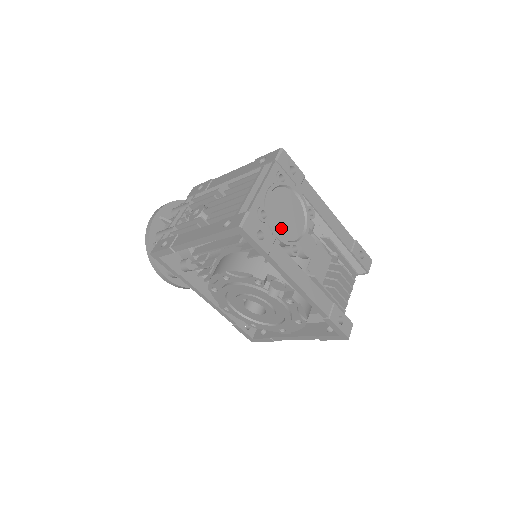
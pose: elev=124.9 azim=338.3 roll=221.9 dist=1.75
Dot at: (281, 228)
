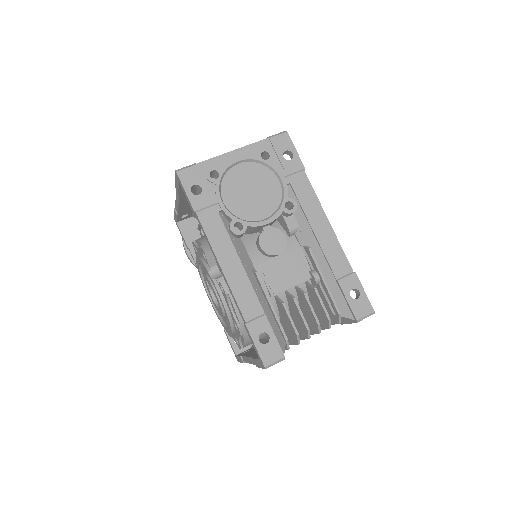
Dot at: (234, 200)
